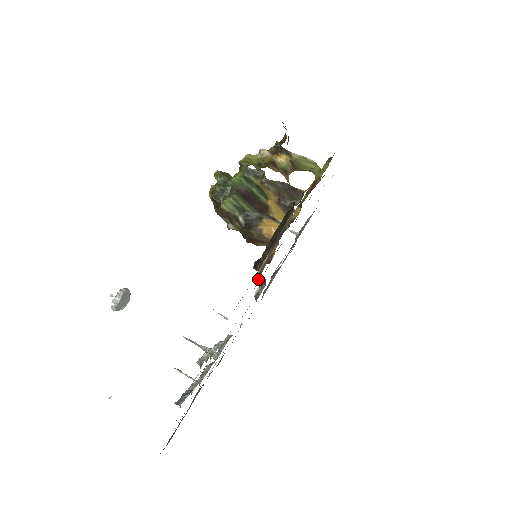
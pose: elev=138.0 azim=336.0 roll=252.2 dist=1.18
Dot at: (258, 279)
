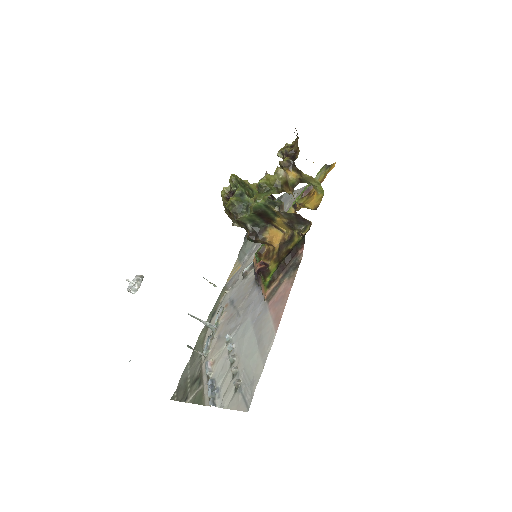
Dot at: (270, 303)
